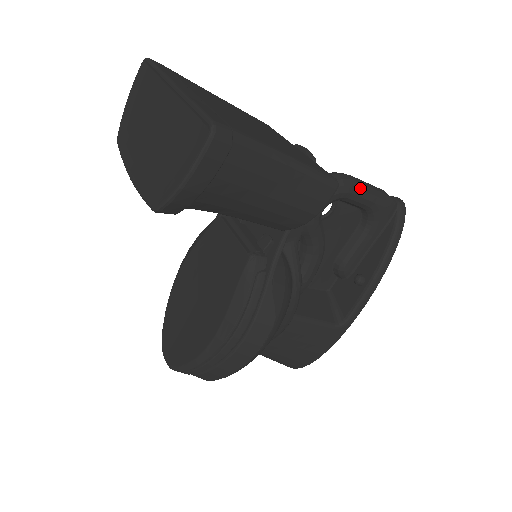
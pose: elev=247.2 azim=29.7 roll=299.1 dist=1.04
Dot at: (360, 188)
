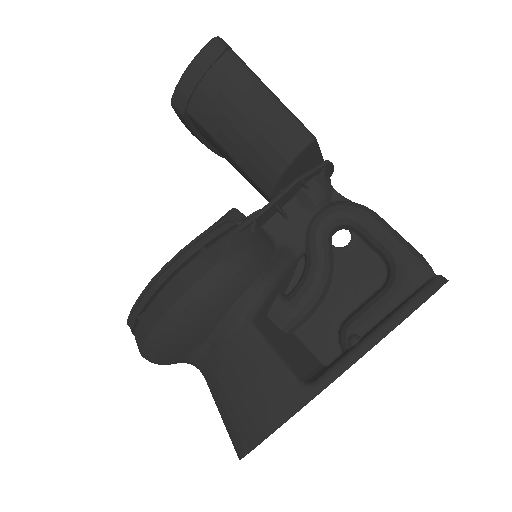
Dot at: (381, 223)
